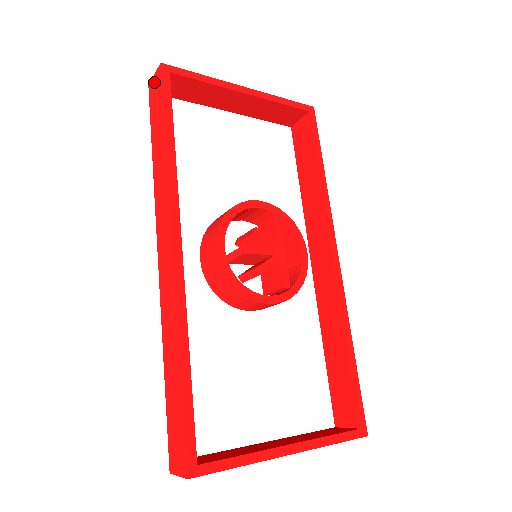
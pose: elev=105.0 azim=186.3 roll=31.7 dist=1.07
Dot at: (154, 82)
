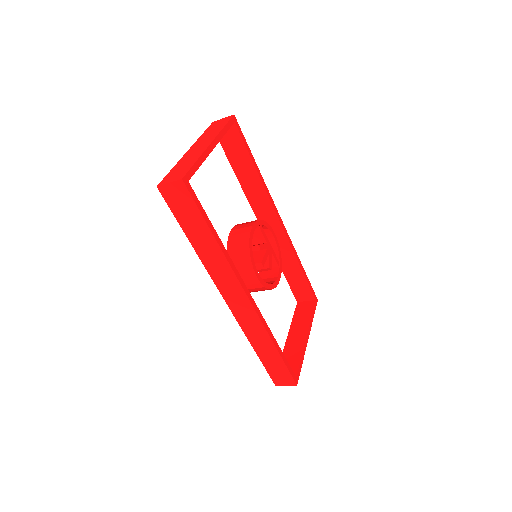
Dot at: (172, 190)
